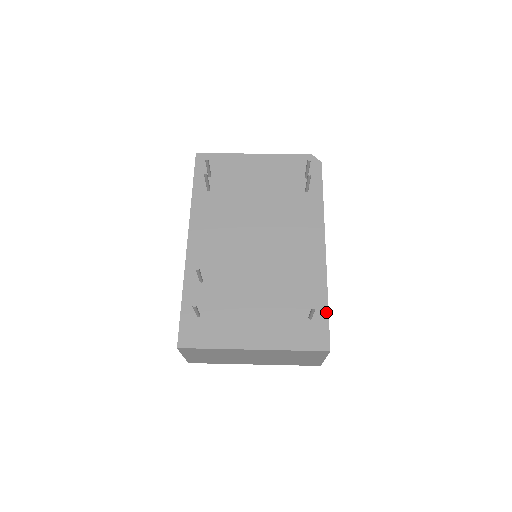
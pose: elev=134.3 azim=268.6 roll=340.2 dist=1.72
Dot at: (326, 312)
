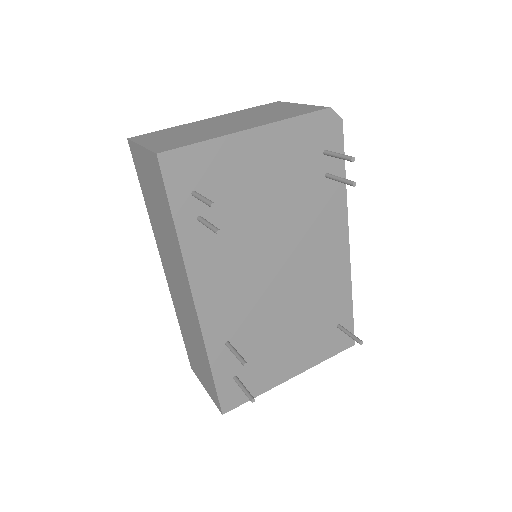
Dot at: (351, 314)
